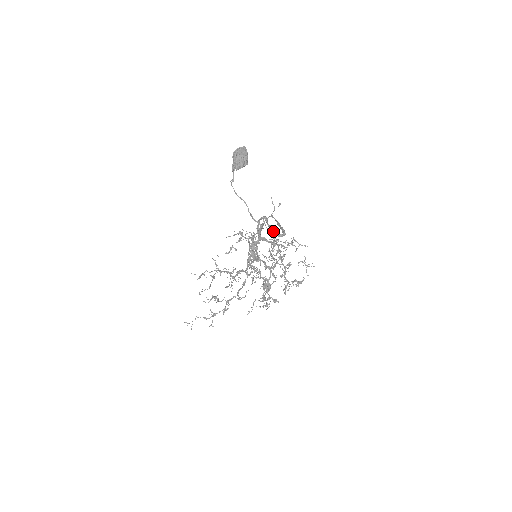
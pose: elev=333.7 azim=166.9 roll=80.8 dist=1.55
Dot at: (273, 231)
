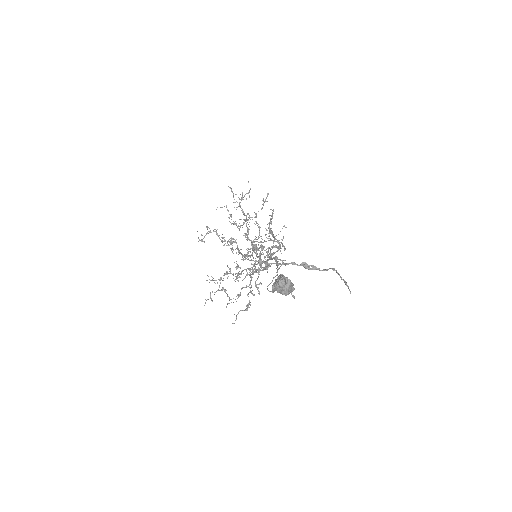
Dot at: occluded
